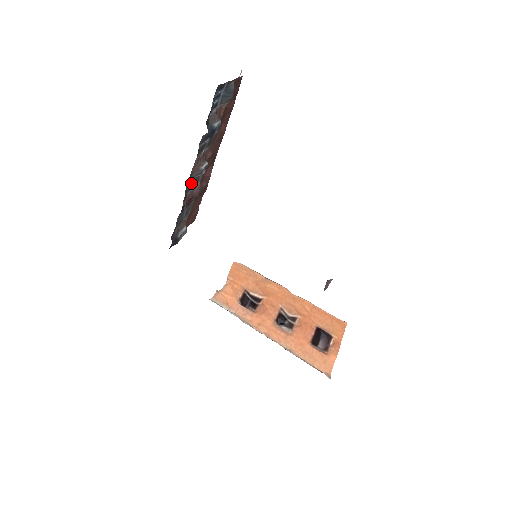
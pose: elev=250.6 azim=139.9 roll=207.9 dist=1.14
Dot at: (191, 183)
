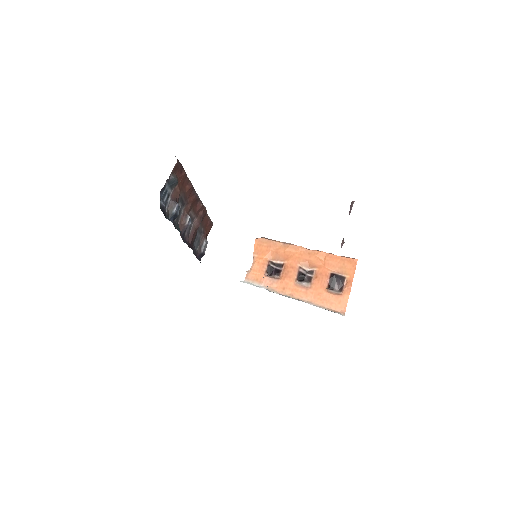
Dot at: (188, 228)
